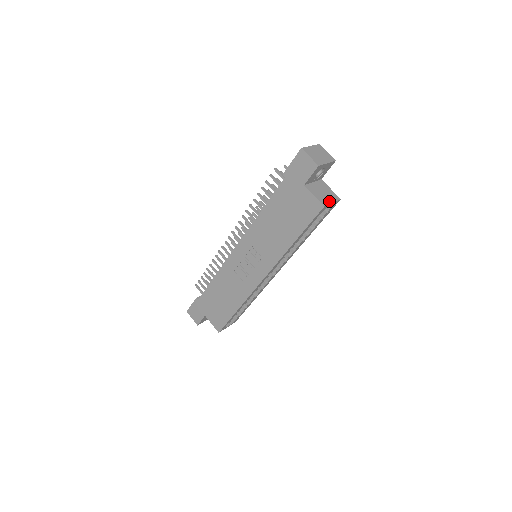
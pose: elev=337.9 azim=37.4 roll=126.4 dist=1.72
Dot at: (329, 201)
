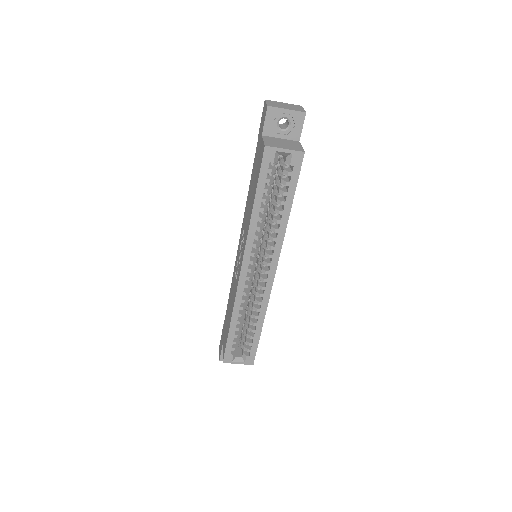
Dot at: (281, 147)
